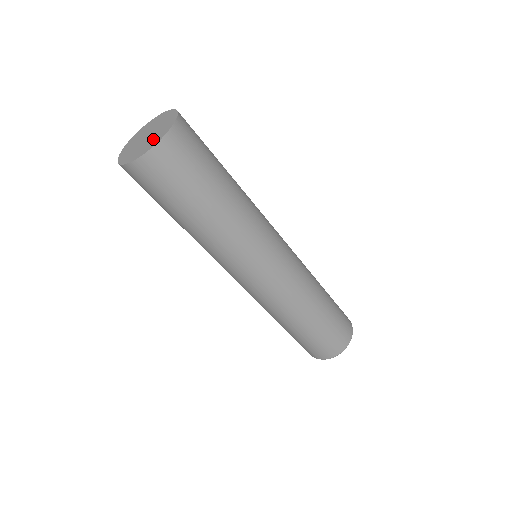
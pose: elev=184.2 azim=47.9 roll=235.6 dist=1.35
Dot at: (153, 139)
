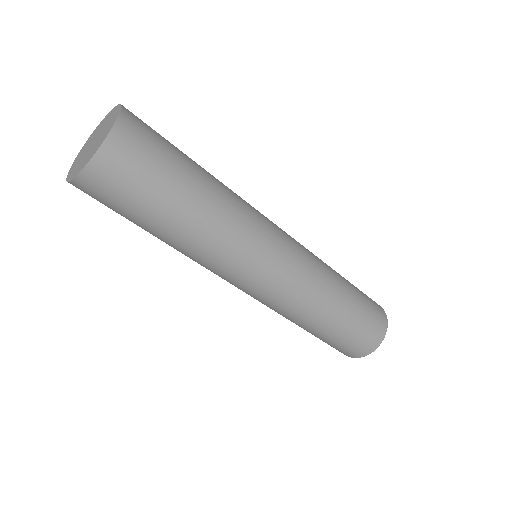
Dot at: (94, 147)
